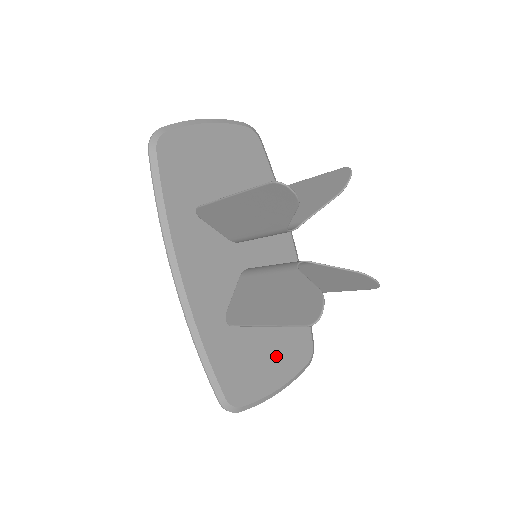
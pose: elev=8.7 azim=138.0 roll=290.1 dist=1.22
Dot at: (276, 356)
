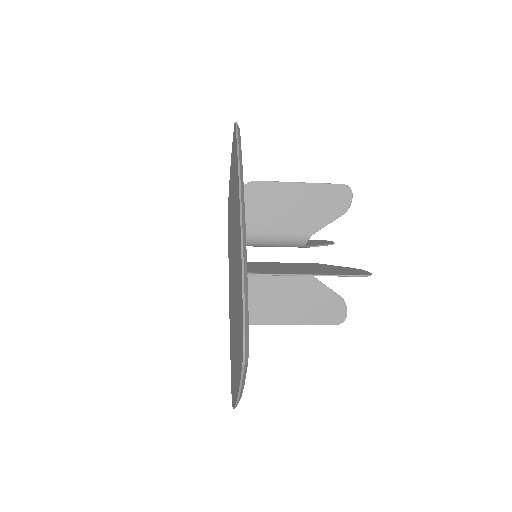
Dot at: occluded
